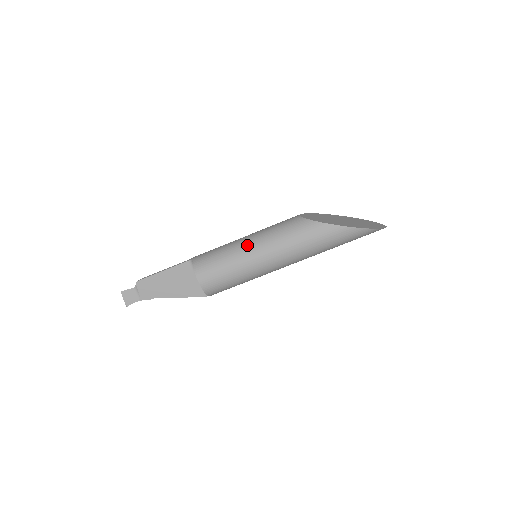
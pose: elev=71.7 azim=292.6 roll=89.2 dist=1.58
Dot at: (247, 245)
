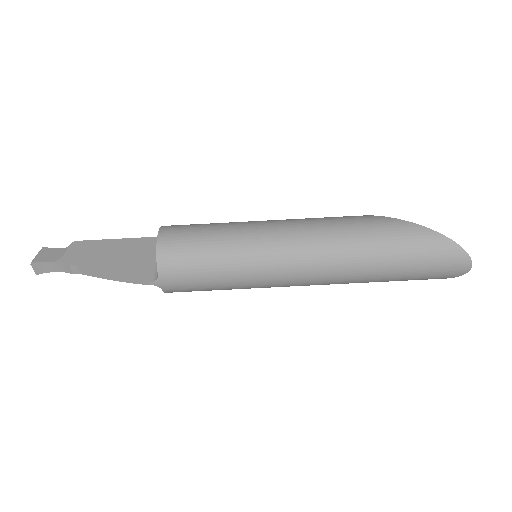
Dot at: occluded
